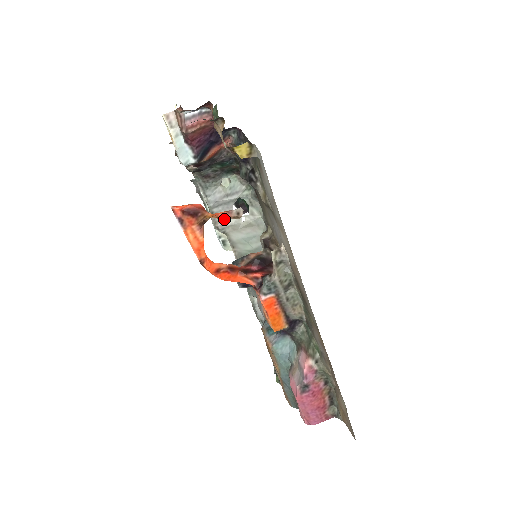
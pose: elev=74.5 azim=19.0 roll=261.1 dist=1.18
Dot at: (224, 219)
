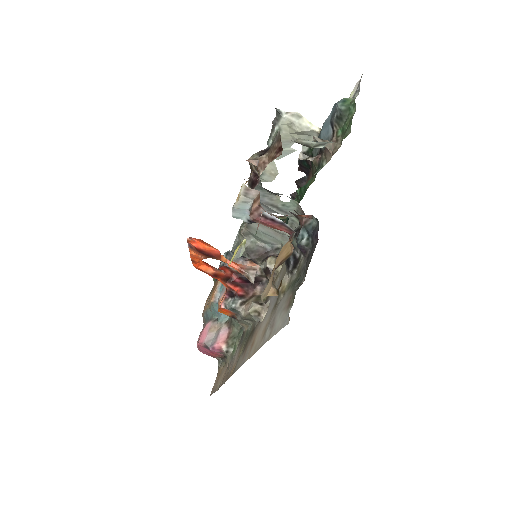
Dot at: occluded
